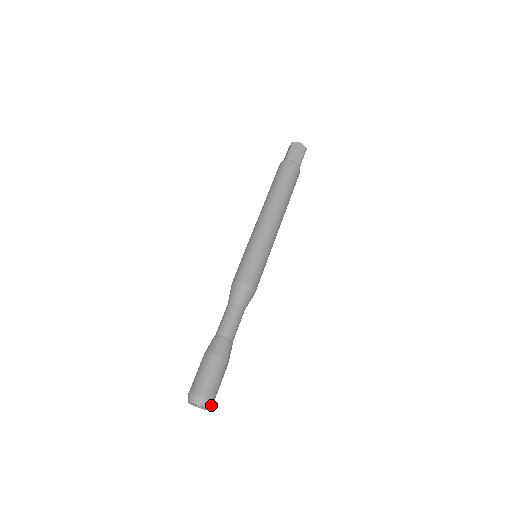
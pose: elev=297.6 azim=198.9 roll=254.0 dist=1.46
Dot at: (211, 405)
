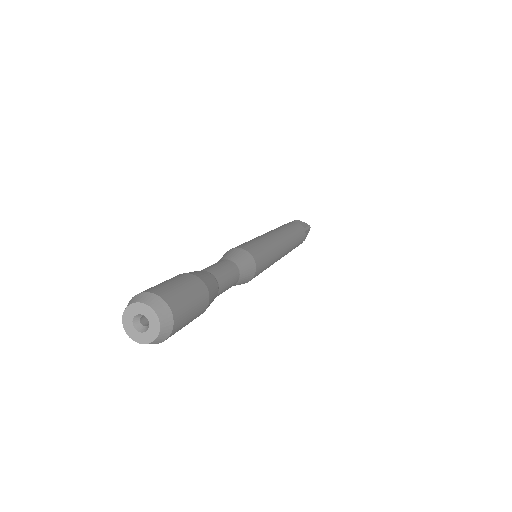
Dot at: (168, 324)
